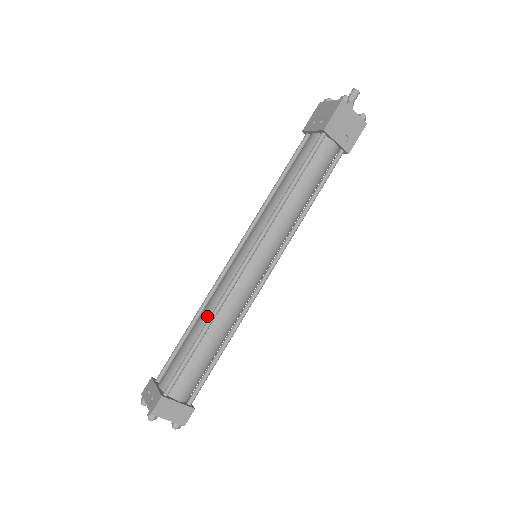
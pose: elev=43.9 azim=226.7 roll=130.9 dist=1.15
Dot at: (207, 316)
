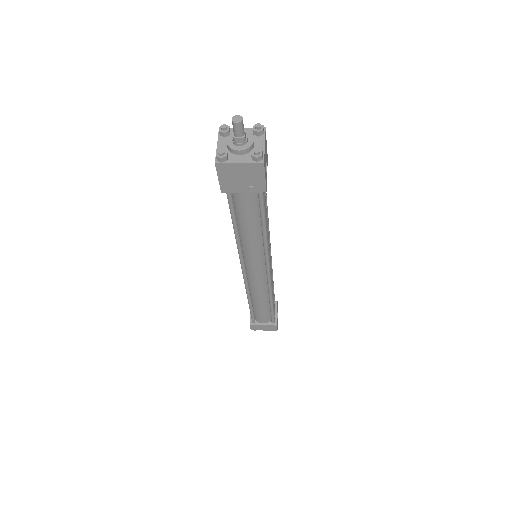
Dot at: occluded
